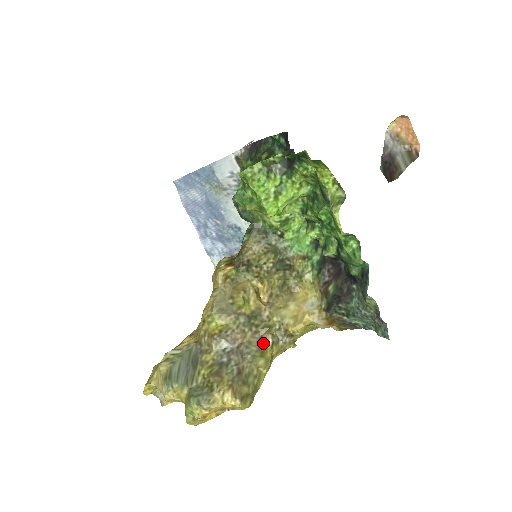
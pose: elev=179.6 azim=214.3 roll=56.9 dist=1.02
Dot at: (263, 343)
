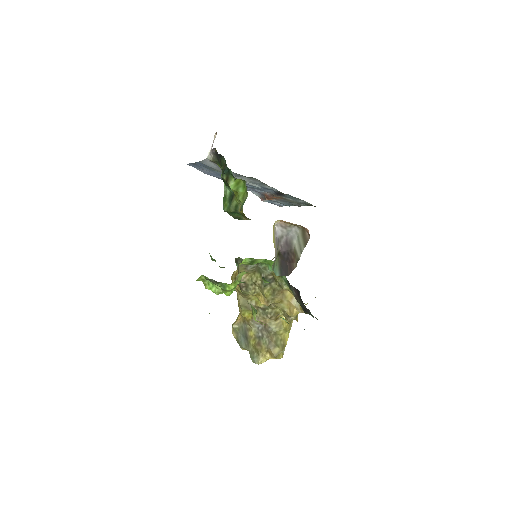
Dot at: (279, 319)
